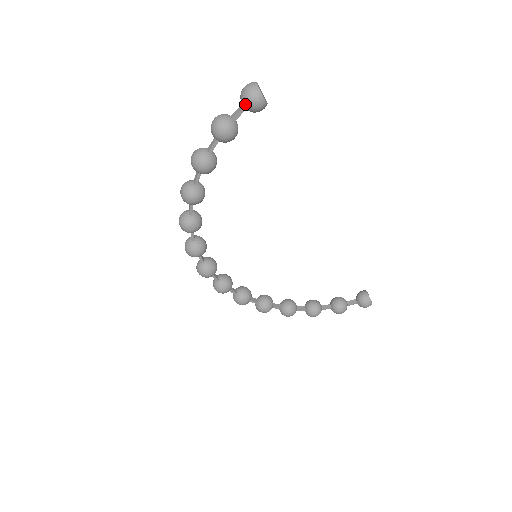
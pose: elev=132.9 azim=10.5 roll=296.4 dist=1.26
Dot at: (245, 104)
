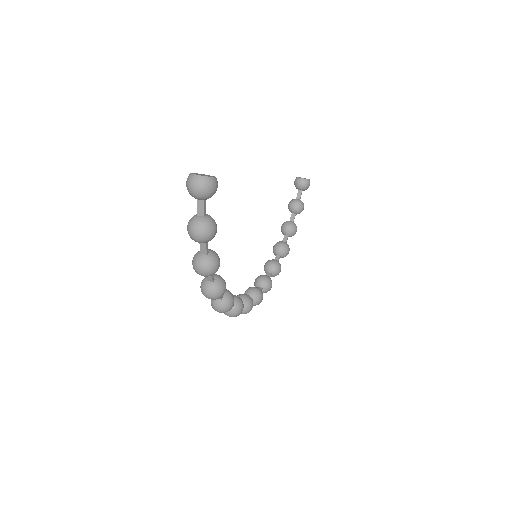
Dot at: (207, 198)
